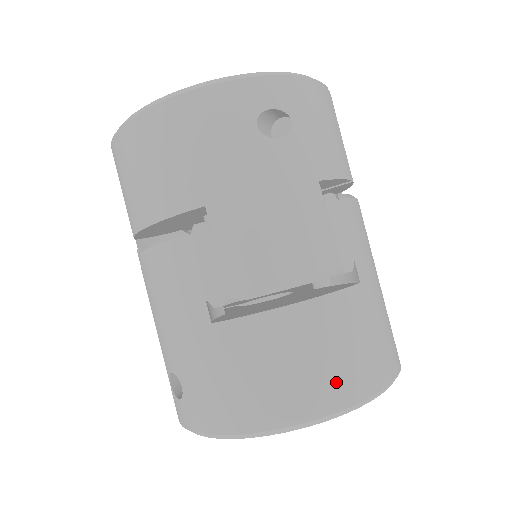
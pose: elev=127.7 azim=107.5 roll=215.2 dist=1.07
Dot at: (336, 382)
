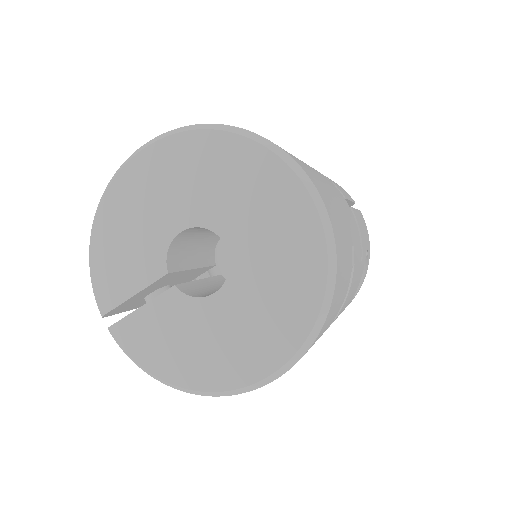
Dot at: occluded
